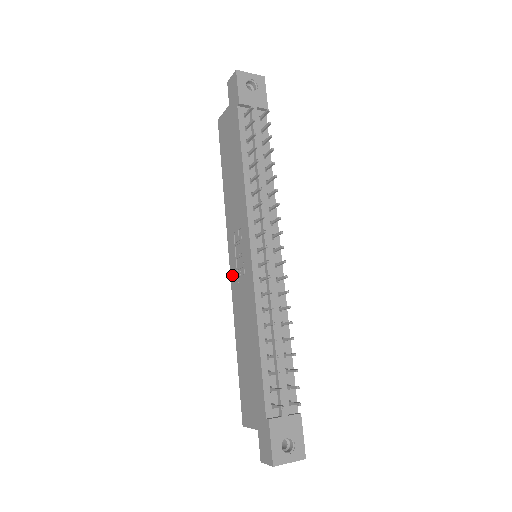
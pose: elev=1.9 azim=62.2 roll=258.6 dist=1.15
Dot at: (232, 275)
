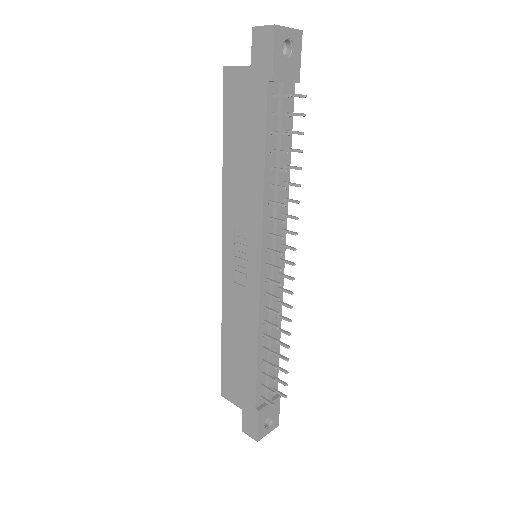
Dot at: (225, 269)
